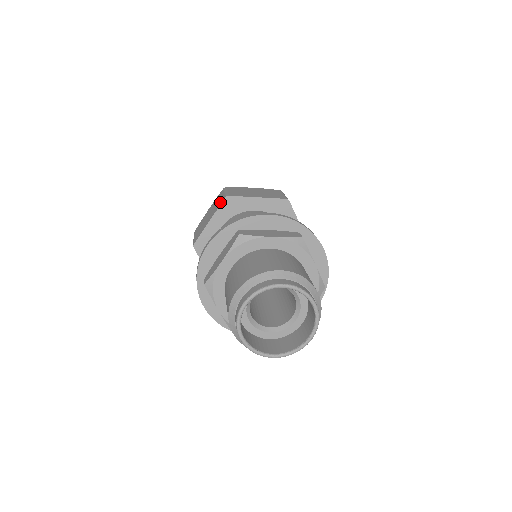
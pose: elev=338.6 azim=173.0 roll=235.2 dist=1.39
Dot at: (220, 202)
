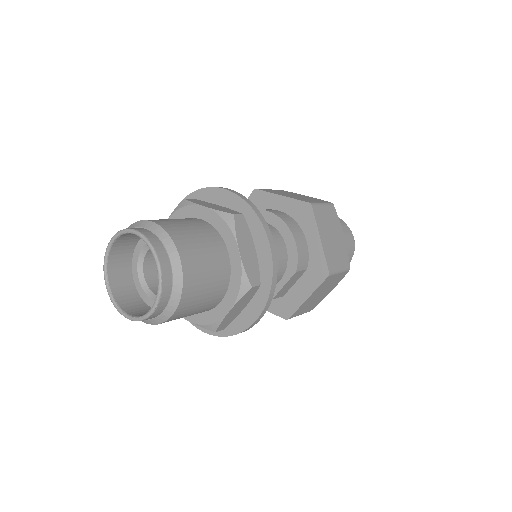
Dot at: occluded
